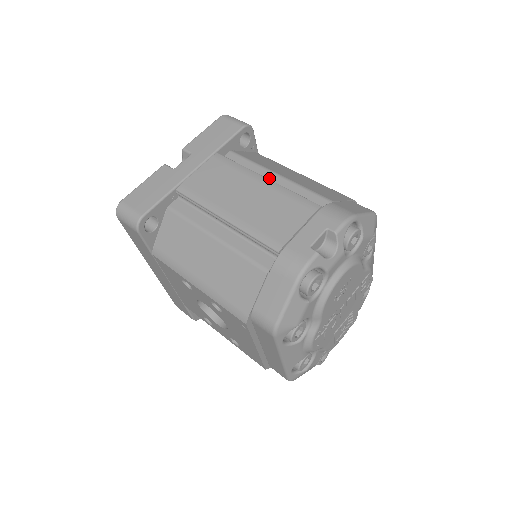
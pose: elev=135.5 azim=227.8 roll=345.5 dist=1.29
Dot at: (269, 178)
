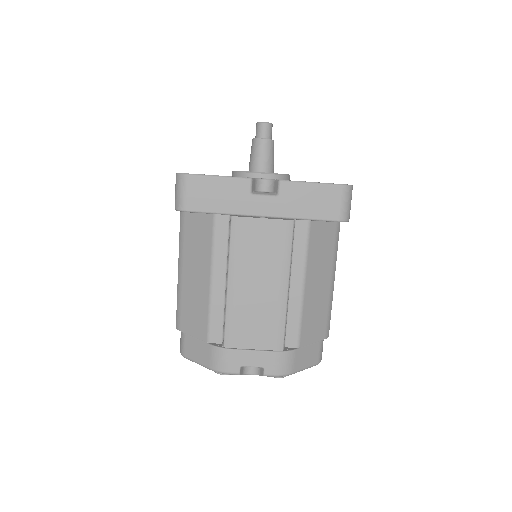
Dot at: (295, 281)
